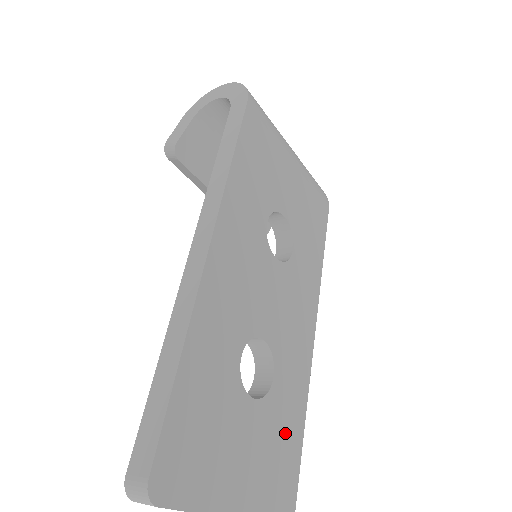
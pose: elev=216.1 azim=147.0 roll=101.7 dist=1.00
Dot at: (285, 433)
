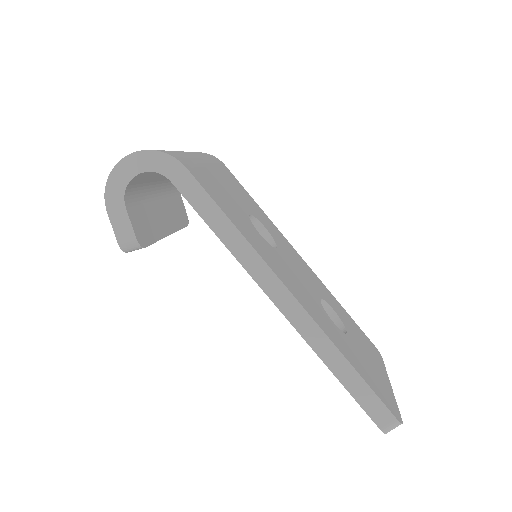
Dot at: (351, 324)
